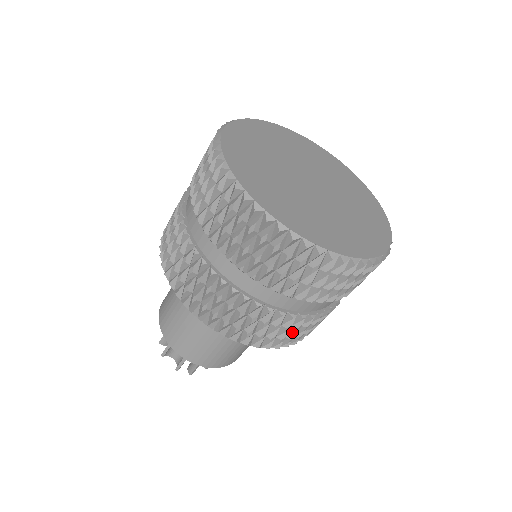
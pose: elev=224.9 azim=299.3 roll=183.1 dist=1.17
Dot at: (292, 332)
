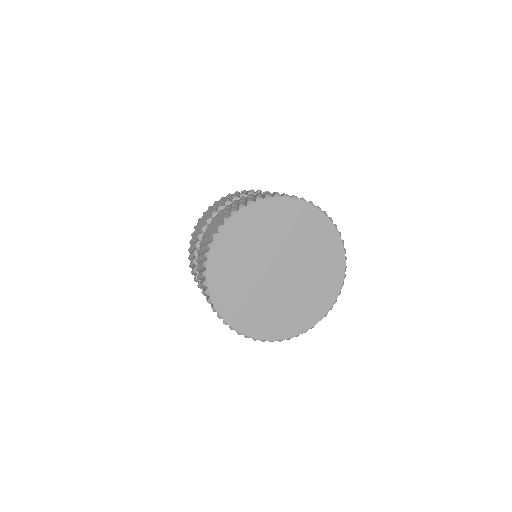
Dot at: occluded
